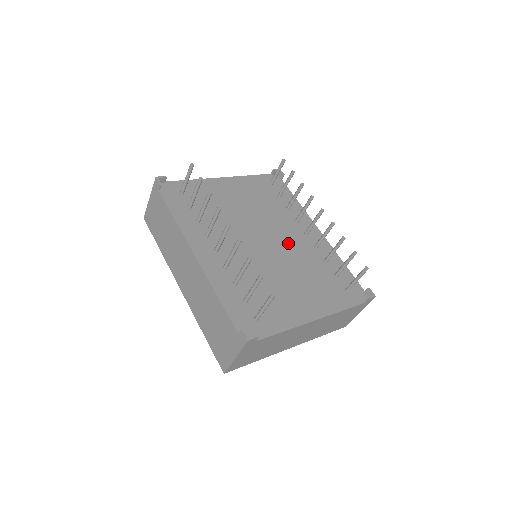
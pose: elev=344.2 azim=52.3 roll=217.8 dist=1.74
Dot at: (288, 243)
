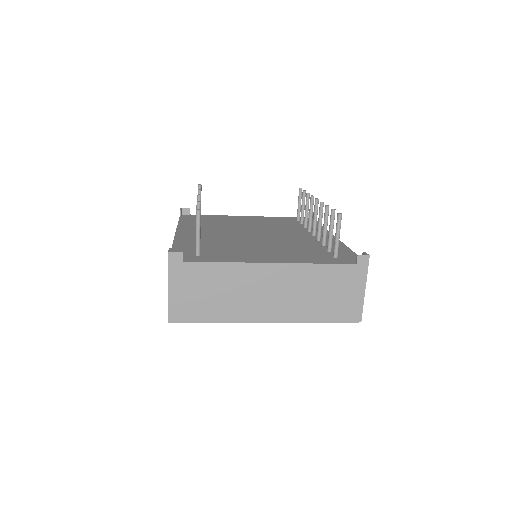
Dot at: (285, 237)
